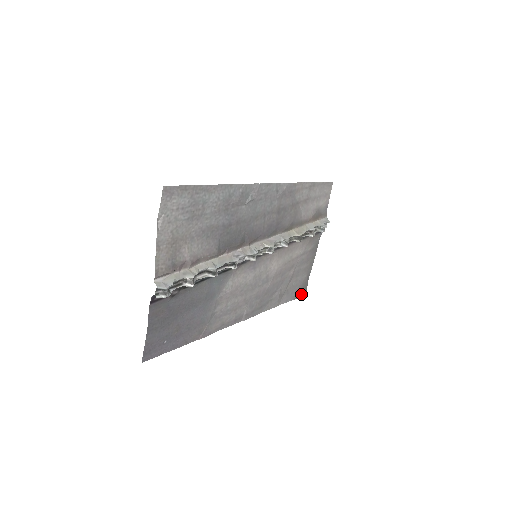
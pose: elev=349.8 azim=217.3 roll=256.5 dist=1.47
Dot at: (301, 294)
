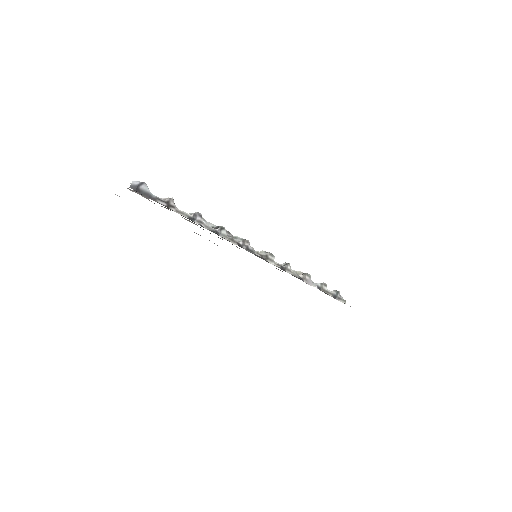
Dot at: occluded
